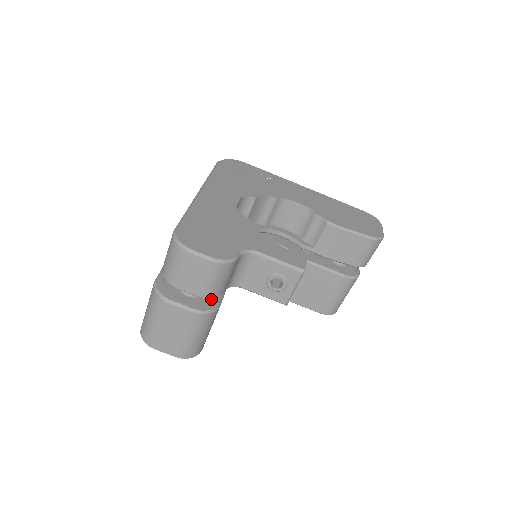
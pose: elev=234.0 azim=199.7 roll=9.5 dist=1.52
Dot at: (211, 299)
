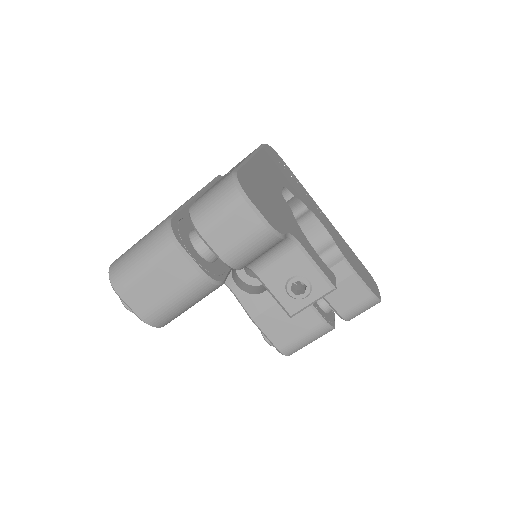
Dot at: (219, 270)
